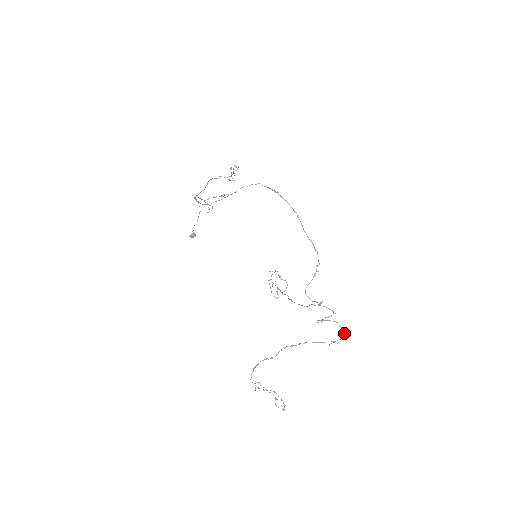
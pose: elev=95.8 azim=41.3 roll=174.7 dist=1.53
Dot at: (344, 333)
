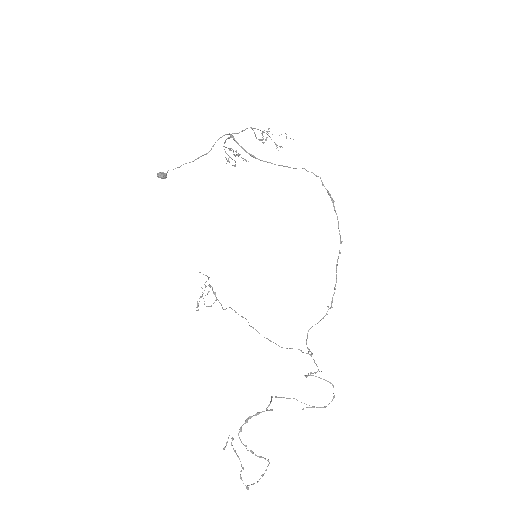
Dot at: (331, 401)
